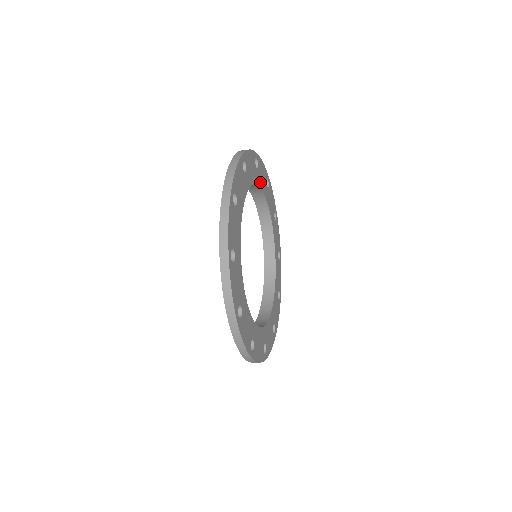
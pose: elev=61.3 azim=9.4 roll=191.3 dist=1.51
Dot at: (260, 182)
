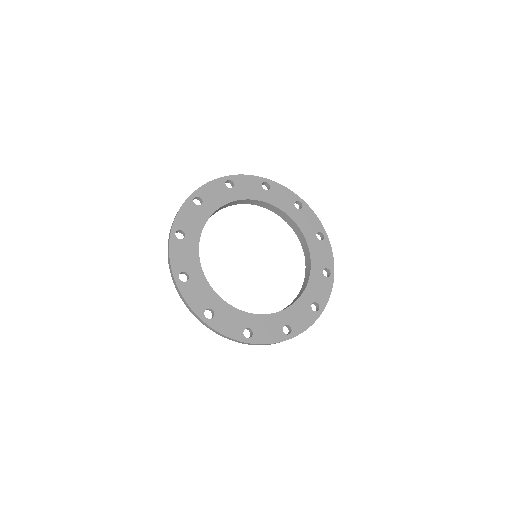
Dot at: (215, 204)
